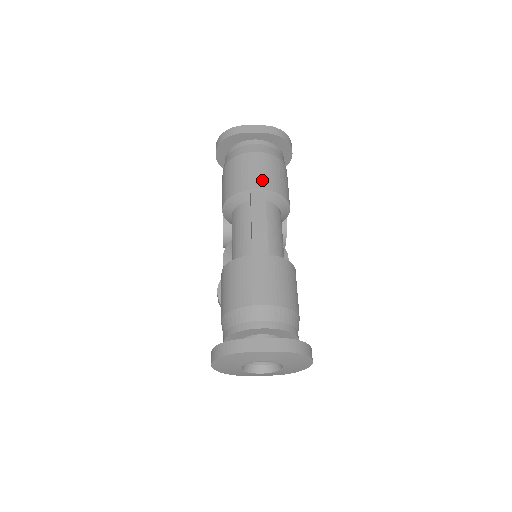
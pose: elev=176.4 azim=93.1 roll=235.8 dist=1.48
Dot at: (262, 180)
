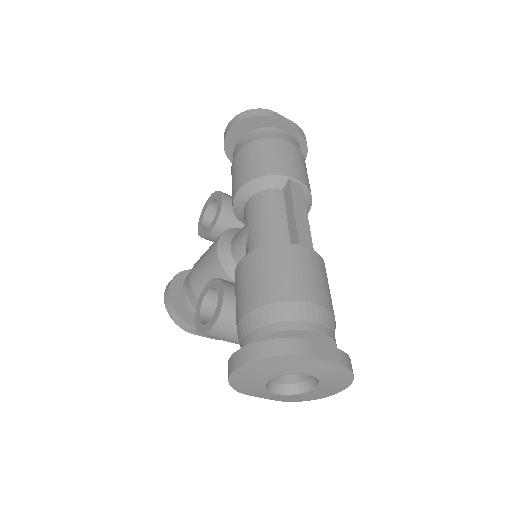
Dot at: (299, 172)
